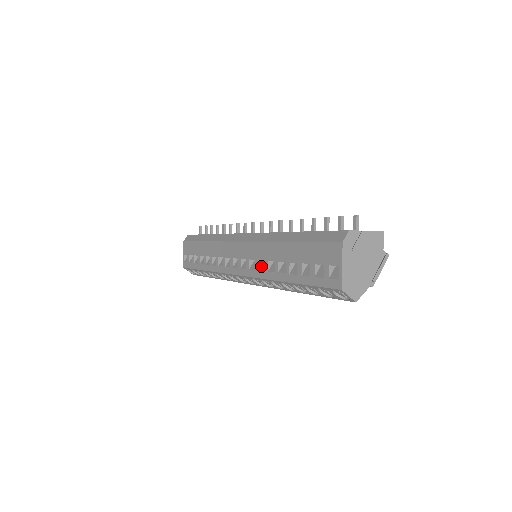
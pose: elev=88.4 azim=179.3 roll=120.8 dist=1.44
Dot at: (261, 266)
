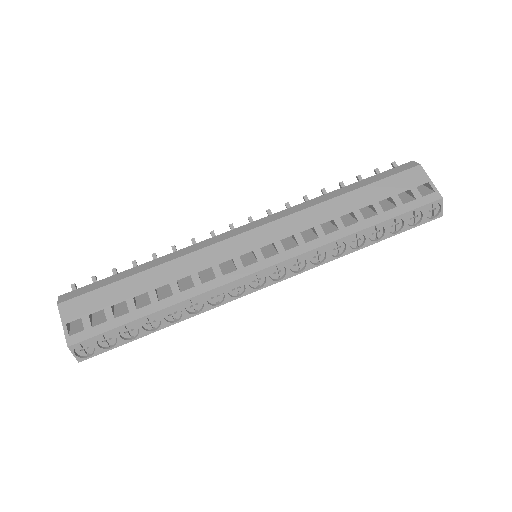
Dot at: (305, 239)
